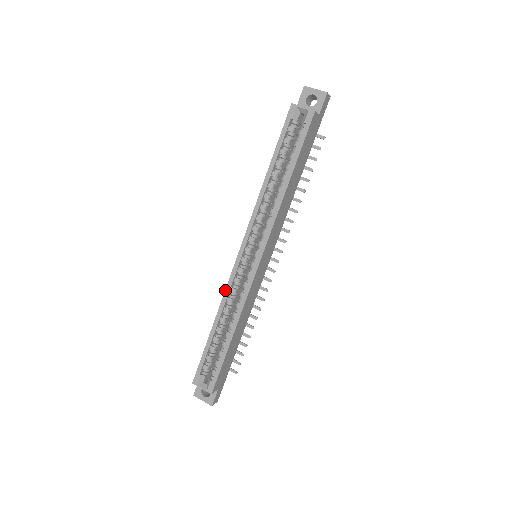
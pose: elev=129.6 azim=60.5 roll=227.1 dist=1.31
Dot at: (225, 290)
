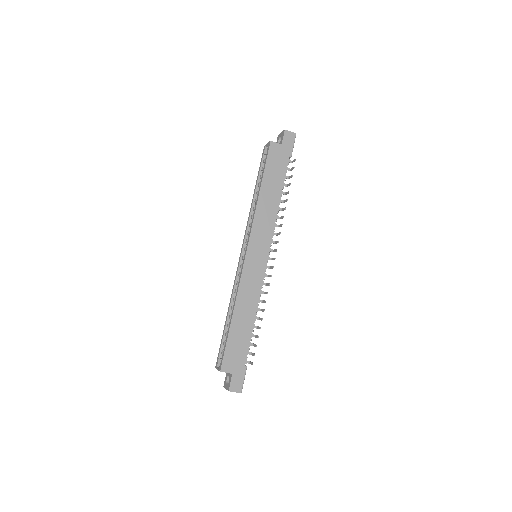
Dot at: occluded
